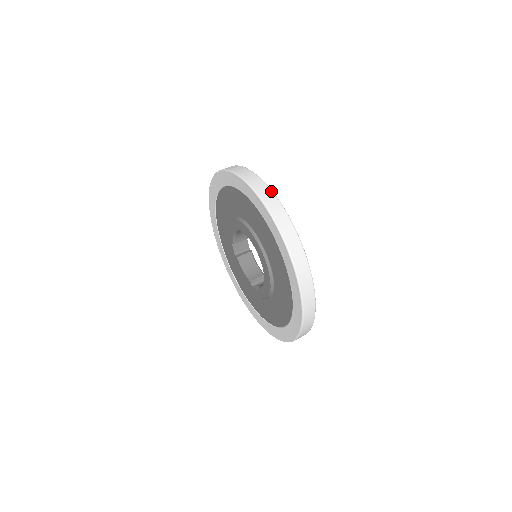
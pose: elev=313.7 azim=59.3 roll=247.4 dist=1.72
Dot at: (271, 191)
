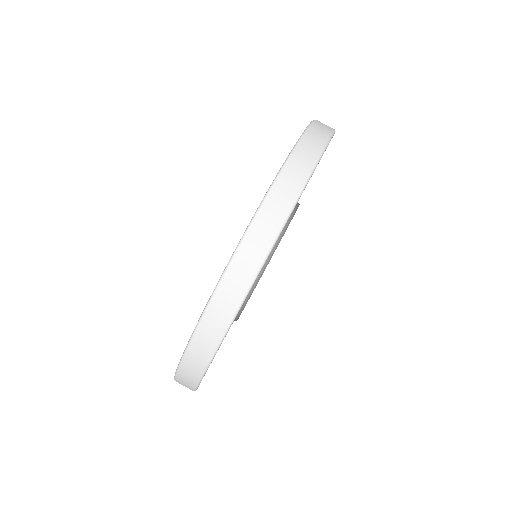
Dot at: (280, 226)
